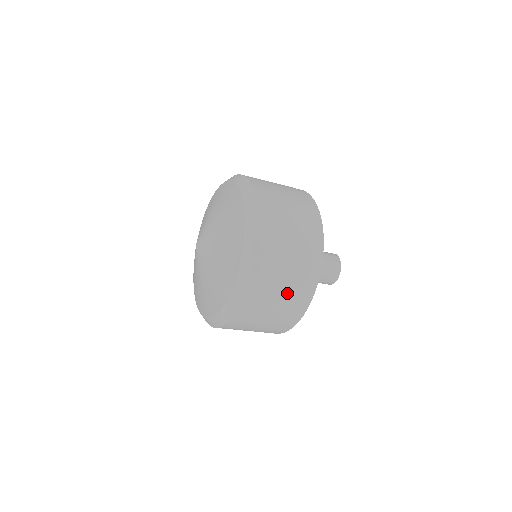
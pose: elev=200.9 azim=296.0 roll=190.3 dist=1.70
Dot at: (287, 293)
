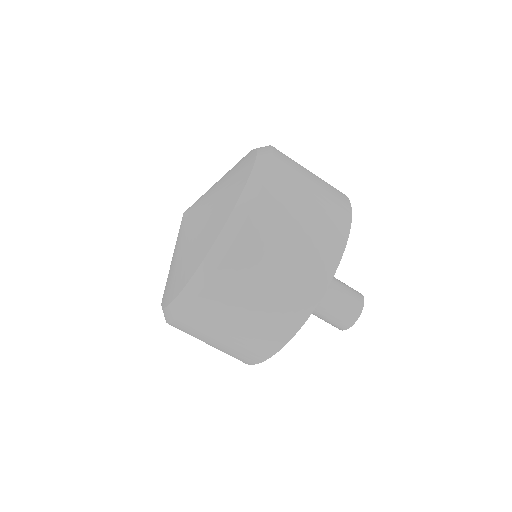
Dot at: (288, 274)
